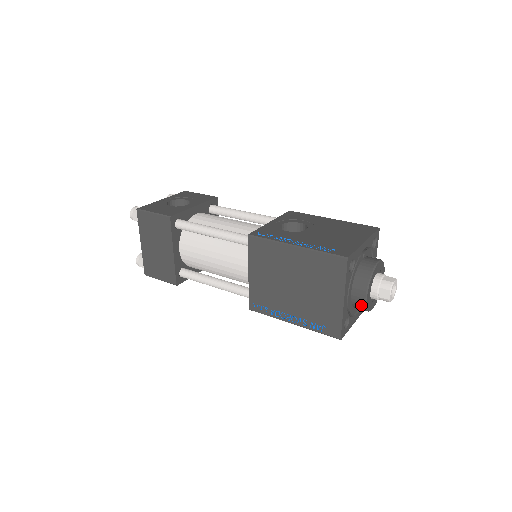
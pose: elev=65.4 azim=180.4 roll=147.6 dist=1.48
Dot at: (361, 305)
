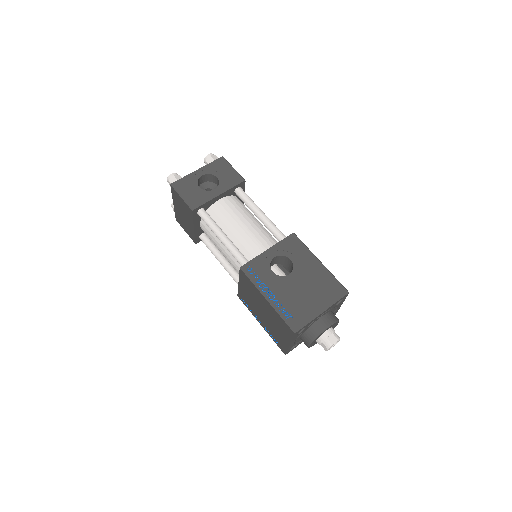
Dot at: occluded
